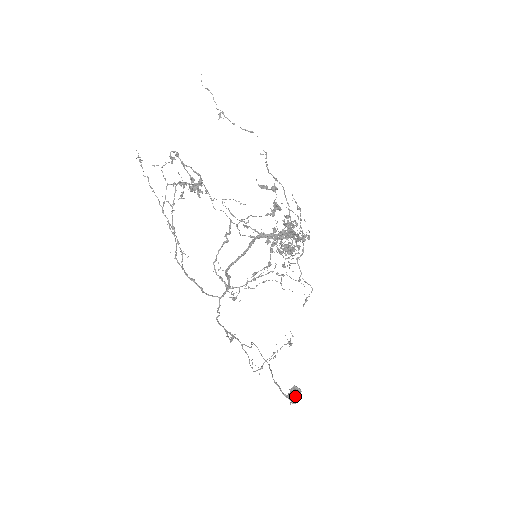
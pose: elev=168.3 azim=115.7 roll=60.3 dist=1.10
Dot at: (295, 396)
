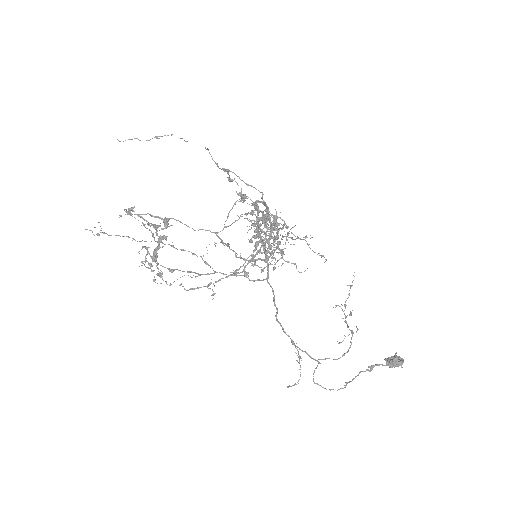
Dot at: (396, 359)
